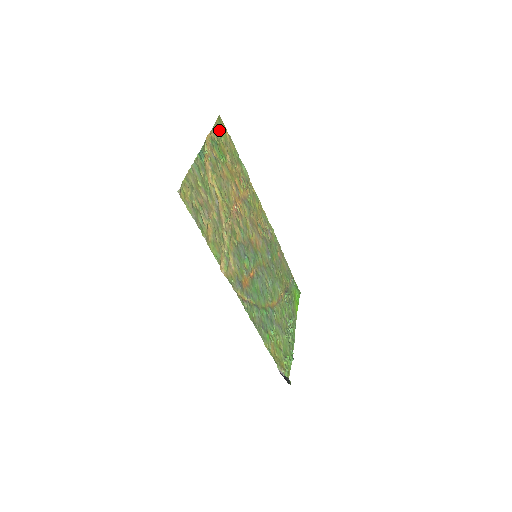
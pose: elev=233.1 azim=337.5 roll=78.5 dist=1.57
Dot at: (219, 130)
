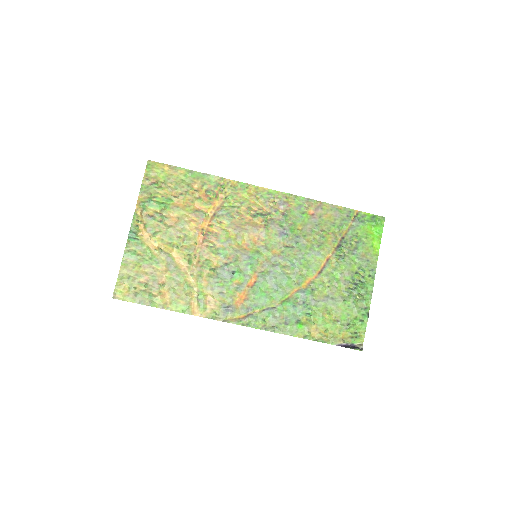
Dot at: (152, 179)
